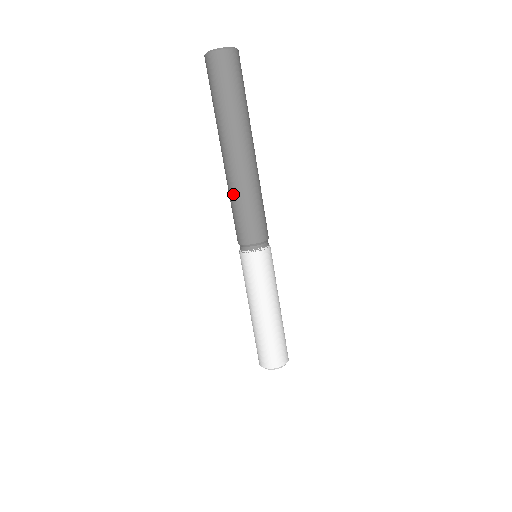
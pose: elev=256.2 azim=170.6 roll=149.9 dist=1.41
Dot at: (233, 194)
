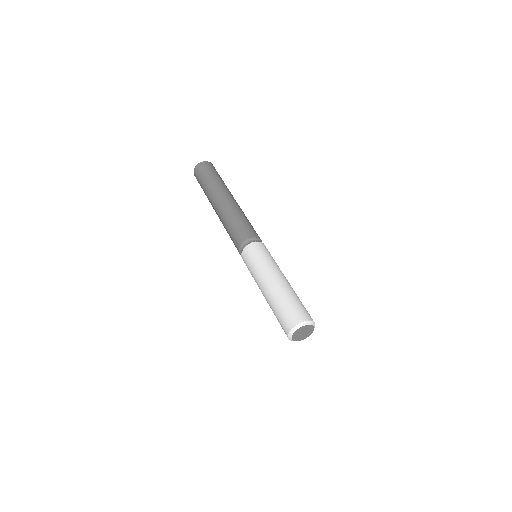
Dot at: (237, 213)
